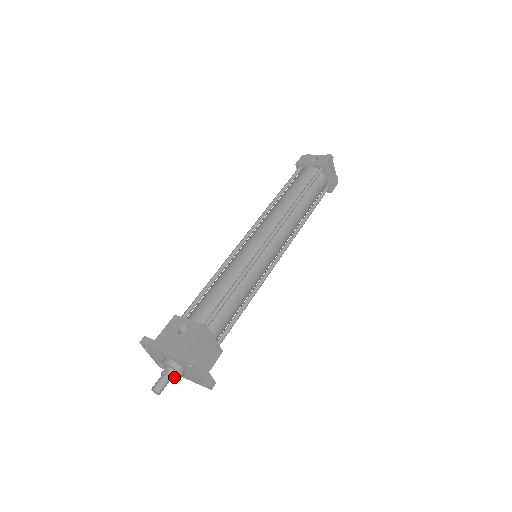
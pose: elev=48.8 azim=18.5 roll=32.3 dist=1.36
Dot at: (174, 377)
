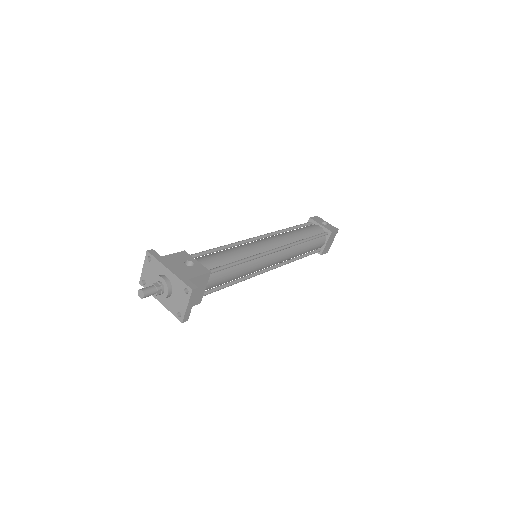
Dot at: (160, 294)
